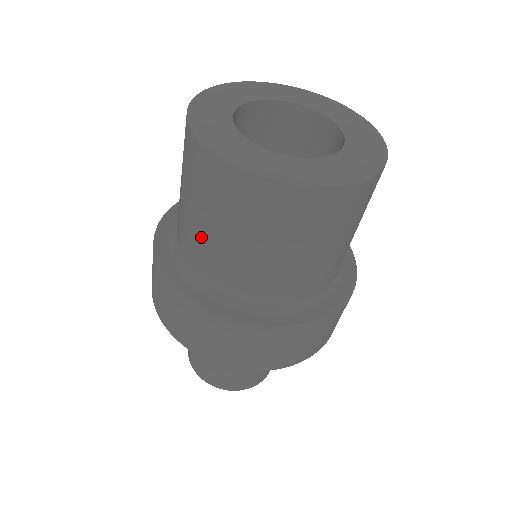
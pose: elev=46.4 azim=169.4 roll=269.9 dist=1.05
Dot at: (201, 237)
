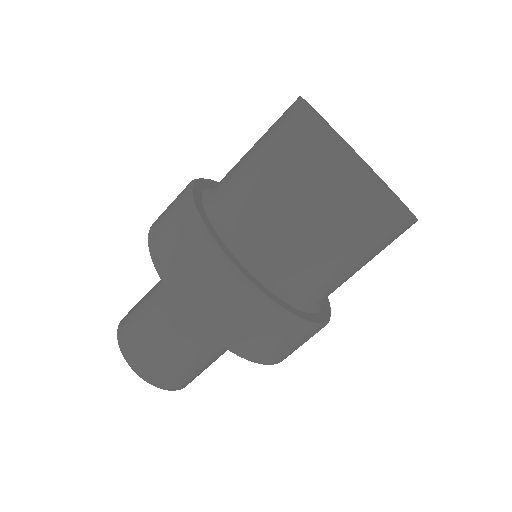
Dot at: (245, 170)
